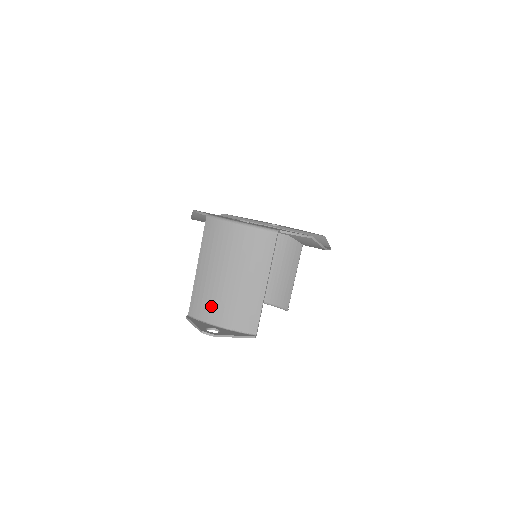
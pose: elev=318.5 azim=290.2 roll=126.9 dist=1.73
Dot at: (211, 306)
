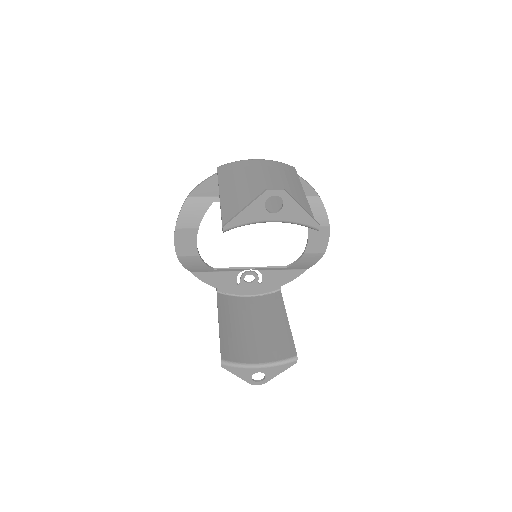
Dot at: occluded
